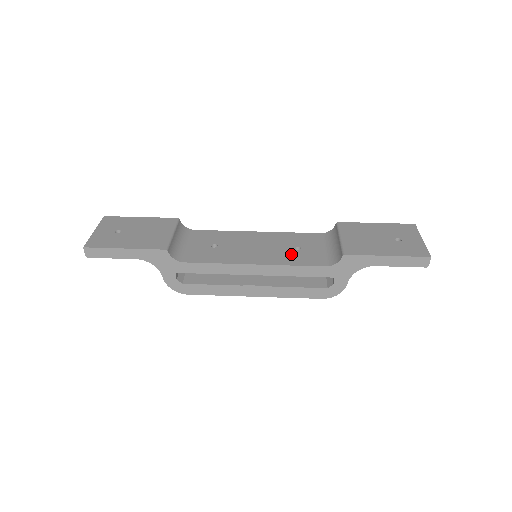
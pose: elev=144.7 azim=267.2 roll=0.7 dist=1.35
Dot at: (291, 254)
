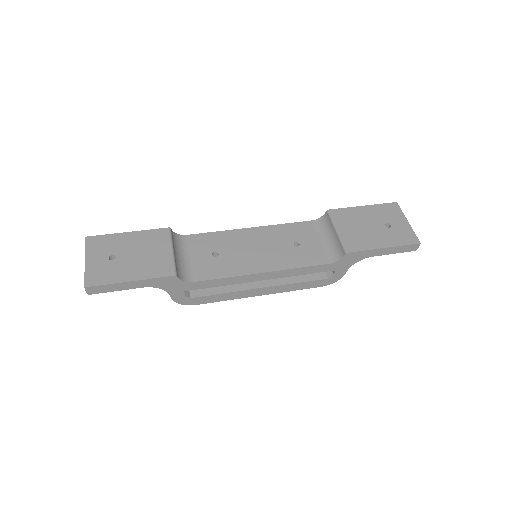
Dot at: (293, 253)
